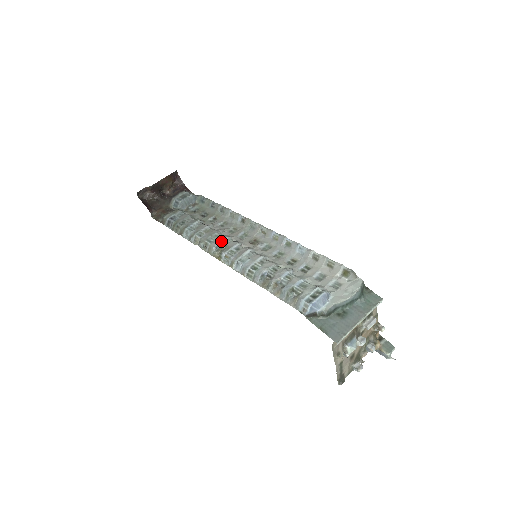
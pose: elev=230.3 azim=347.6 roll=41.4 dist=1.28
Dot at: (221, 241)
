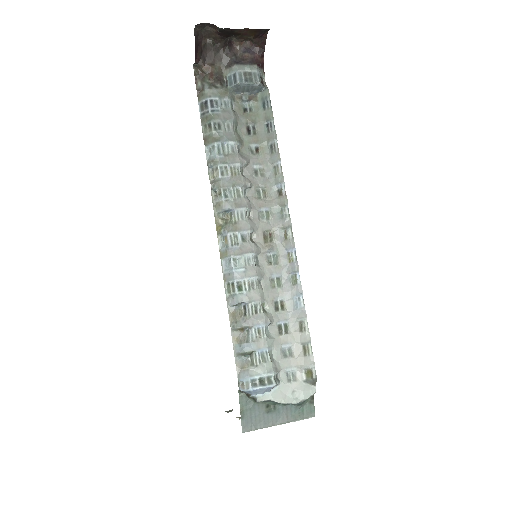
Dot at: (237, 208)
